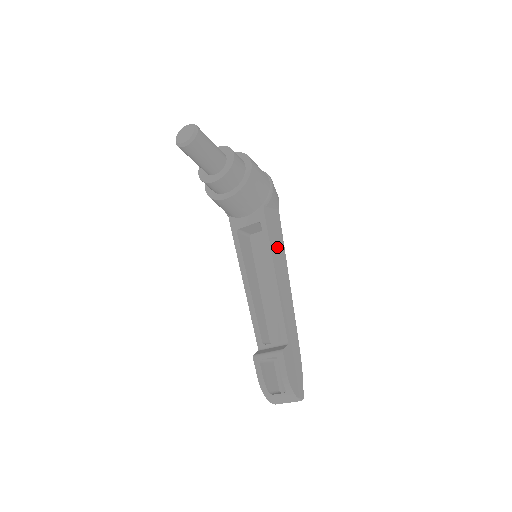
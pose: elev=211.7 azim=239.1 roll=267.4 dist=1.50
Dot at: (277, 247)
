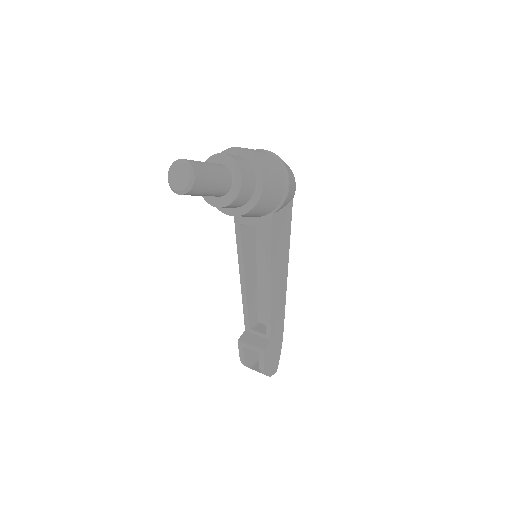
Dot at: (280, 251)
